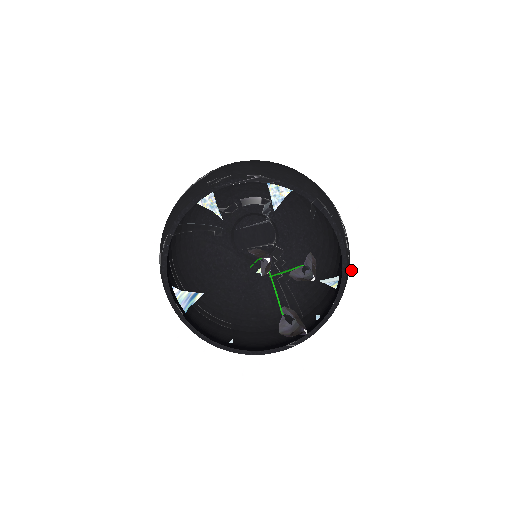
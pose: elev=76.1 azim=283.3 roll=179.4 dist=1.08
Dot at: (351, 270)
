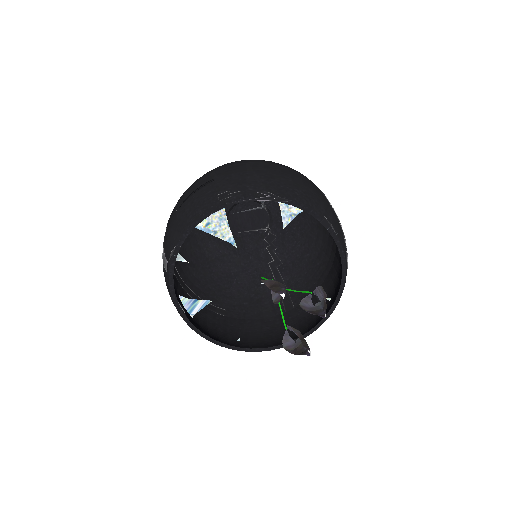
Dot at: (353, 292)
